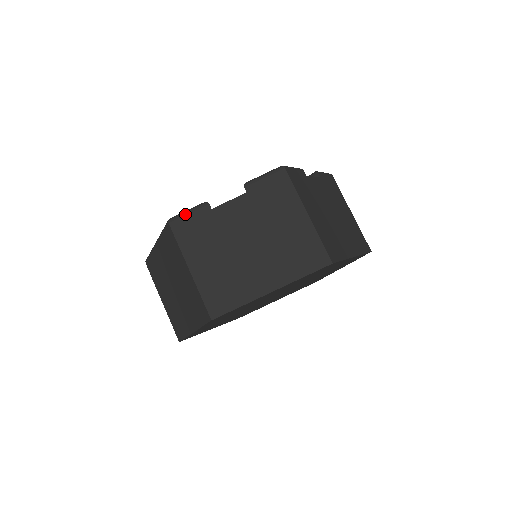
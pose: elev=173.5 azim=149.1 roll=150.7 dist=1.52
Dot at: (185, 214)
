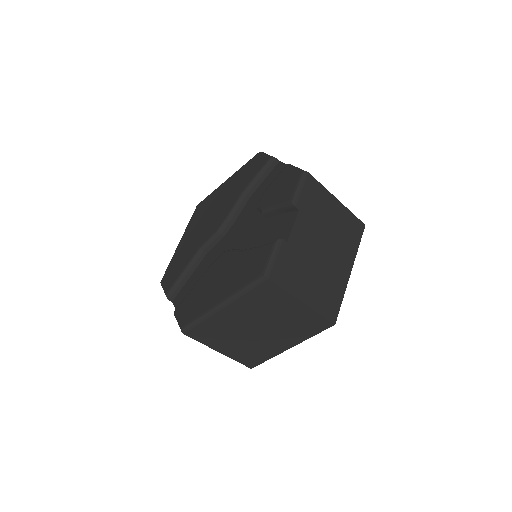
Dot at: (274, 262)
